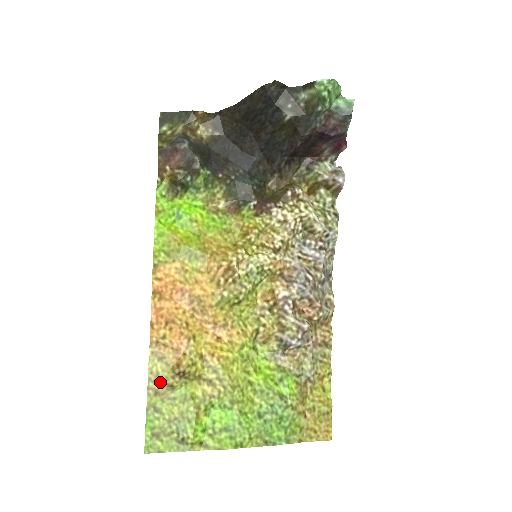
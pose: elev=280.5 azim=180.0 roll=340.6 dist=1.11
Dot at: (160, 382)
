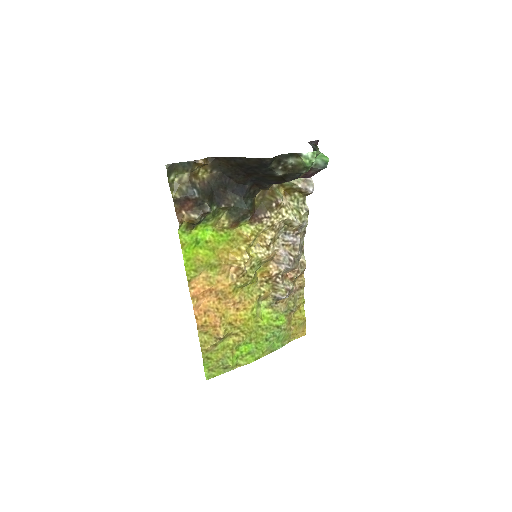
Dot at: (208, 345)
